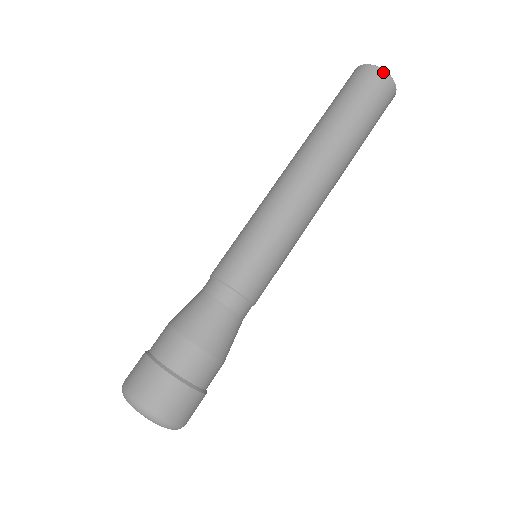
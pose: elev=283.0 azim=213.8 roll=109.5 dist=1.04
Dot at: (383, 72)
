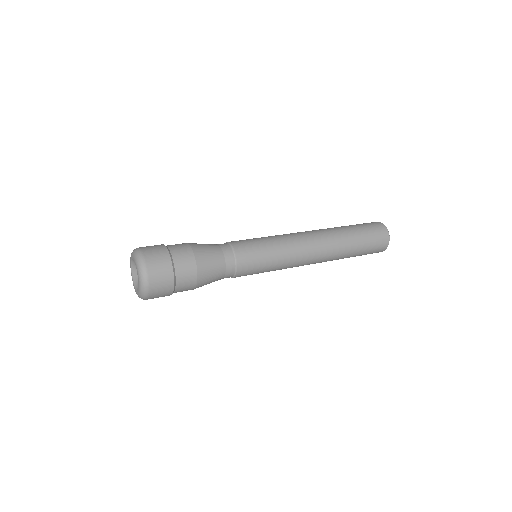
Dot at: (387, 231)
